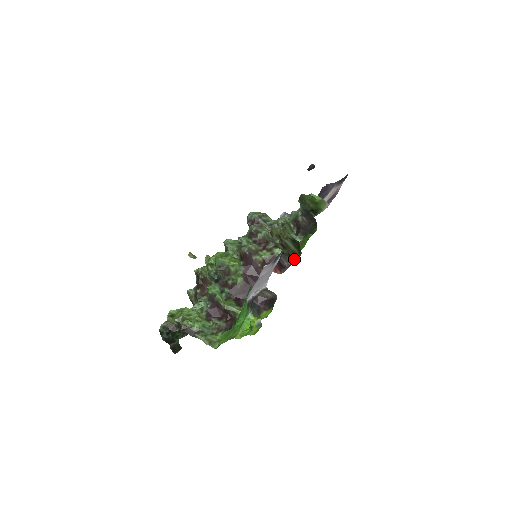
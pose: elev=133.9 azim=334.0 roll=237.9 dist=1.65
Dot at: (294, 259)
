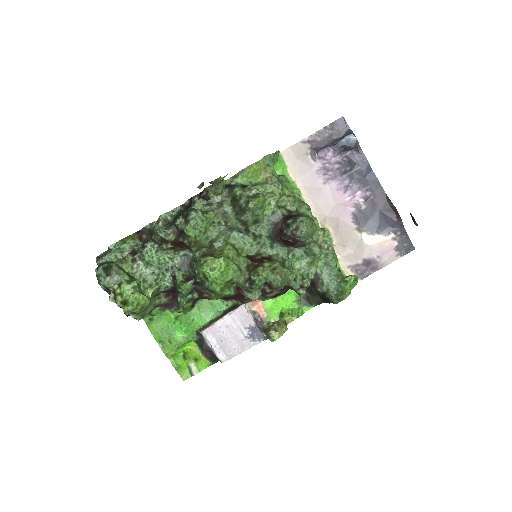
Dot at: occluded
